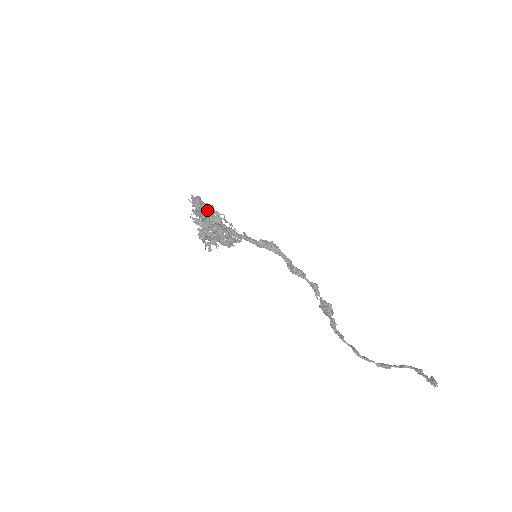
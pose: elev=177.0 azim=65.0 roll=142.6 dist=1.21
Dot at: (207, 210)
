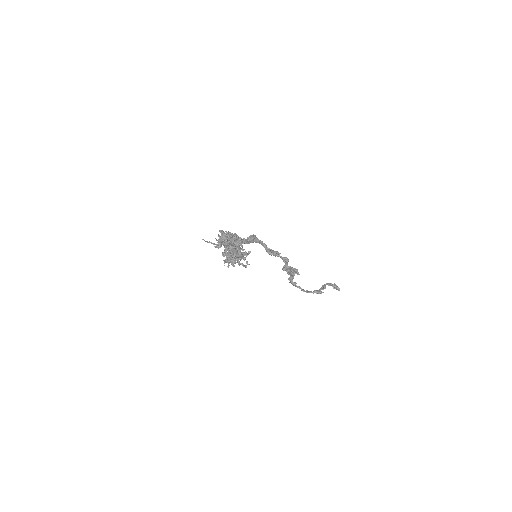
Dot at: occluded
